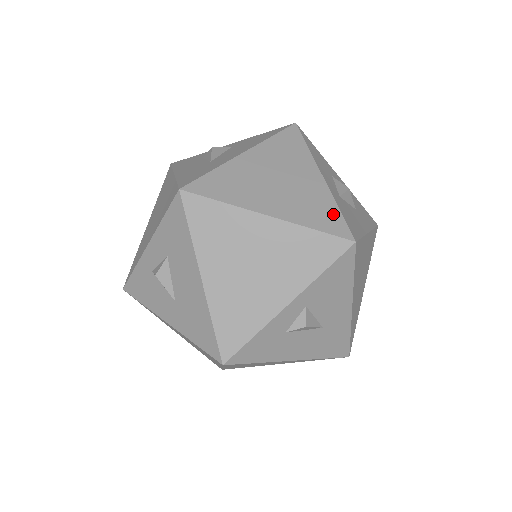
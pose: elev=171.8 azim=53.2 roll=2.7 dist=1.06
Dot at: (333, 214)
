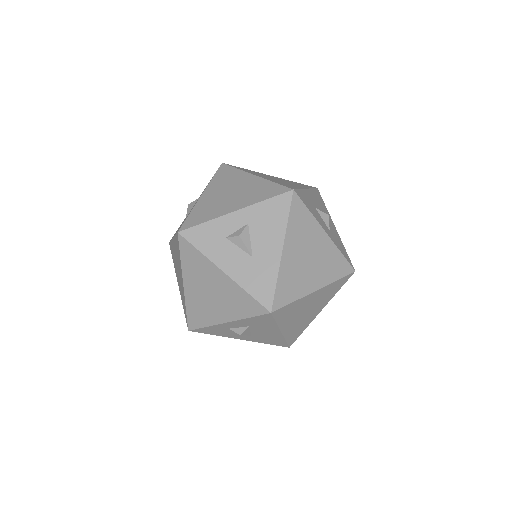
Dot at: (341, 261)
